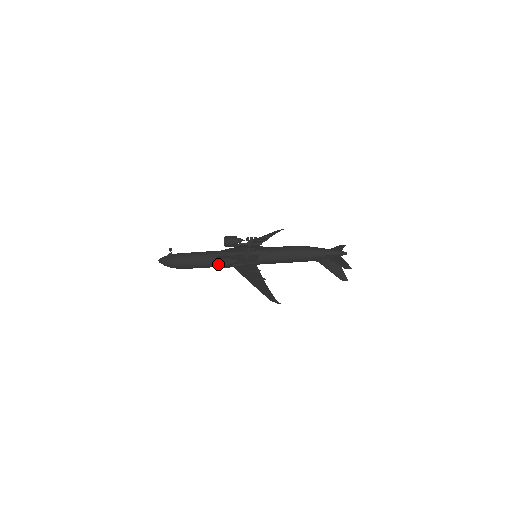
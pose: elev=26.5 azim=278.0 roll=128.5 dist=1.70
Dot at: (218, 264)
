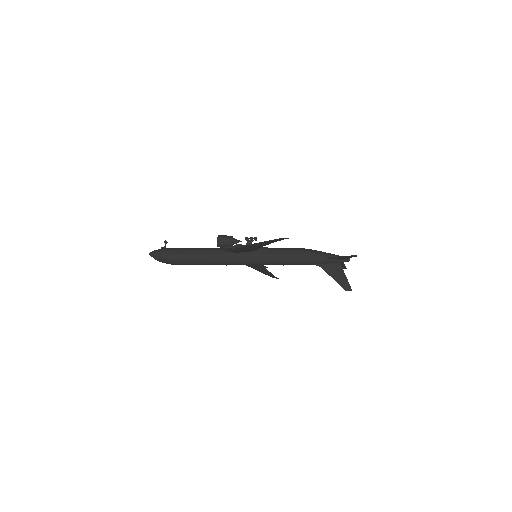
Dot at: (220, 239)
